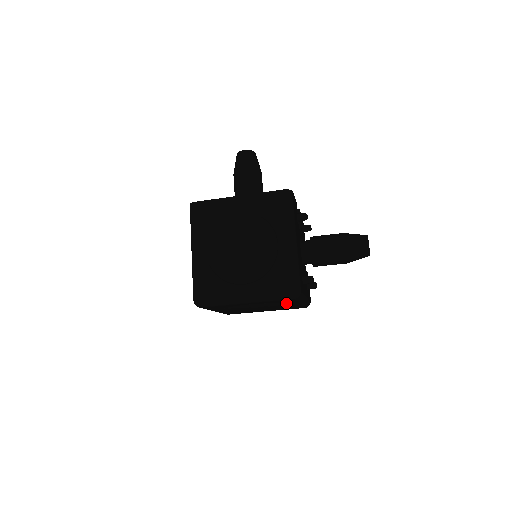
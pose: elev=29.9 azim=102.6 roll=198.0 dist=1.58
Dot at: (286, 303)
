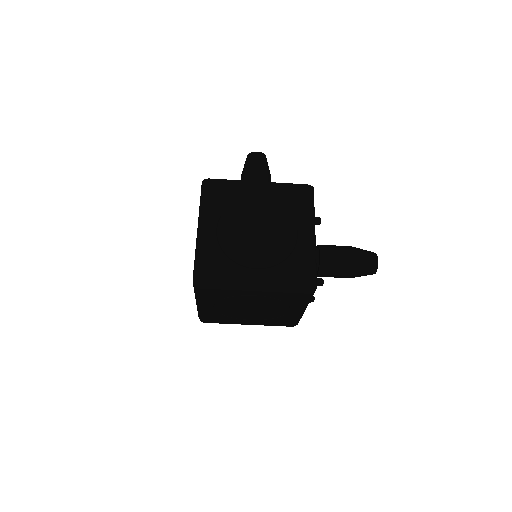
Dot at: (289, 305)
